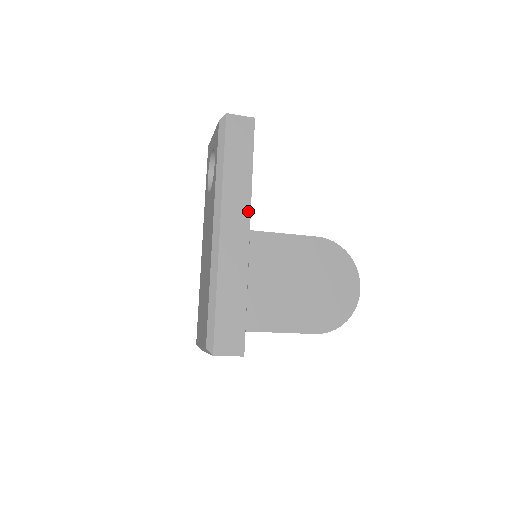
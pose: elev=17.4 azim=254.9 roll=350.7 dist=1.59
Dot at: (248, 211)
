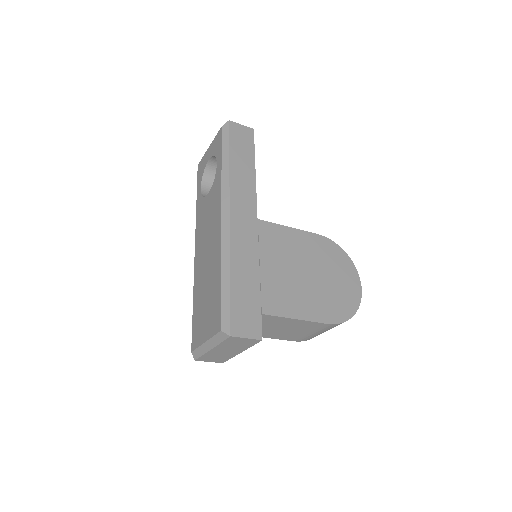
Dot at: (254, 202)
